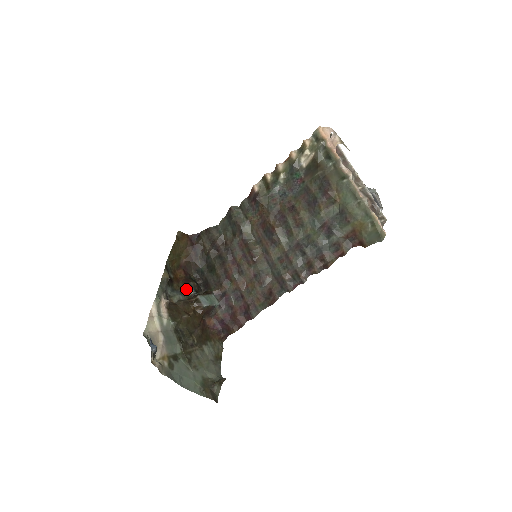
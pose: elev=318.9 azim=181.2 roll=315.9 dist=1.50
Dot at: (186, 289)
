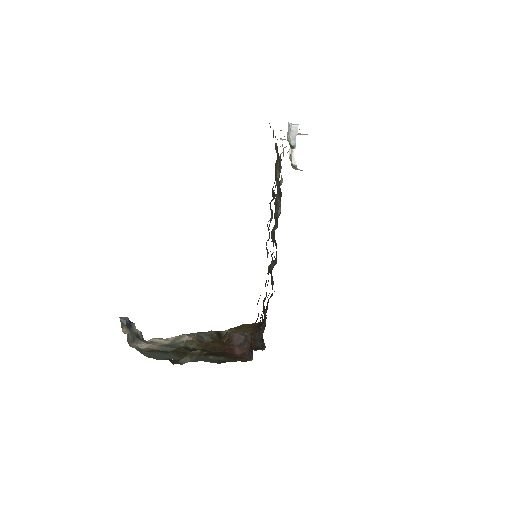
Dot at: occluded
